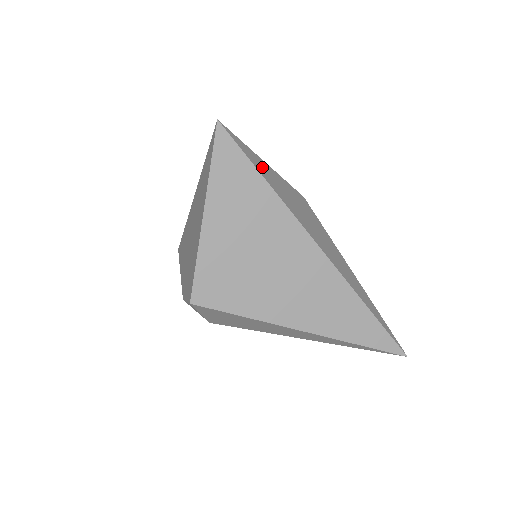
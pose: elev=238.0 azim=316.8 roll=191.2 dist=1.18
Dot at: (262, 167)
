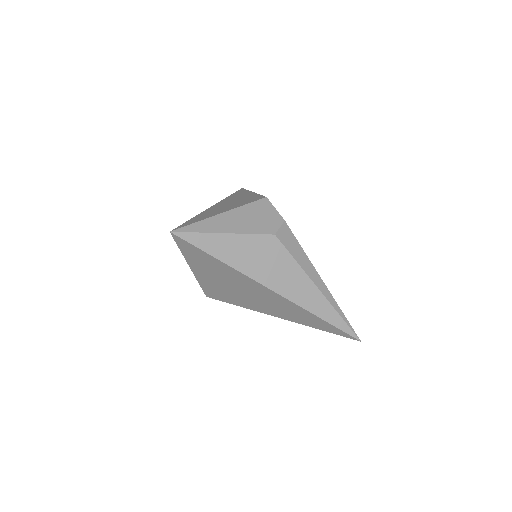
Dot at: (217, 245)
